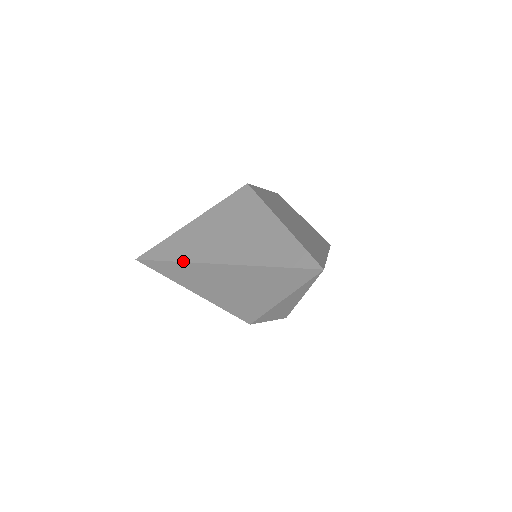
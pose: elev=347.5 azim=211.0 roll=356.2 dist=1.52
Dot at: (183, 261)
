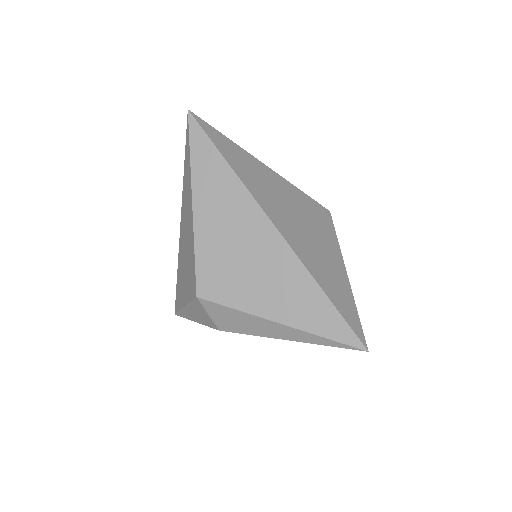
Dot at: (242, 180)
